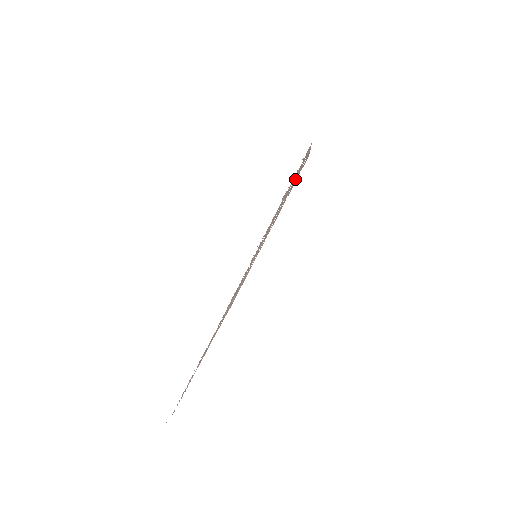
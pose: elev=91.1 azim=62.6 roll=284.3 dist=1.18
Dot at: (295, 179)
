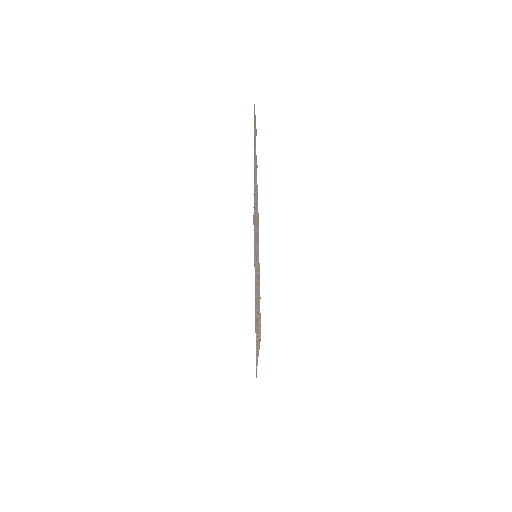
Dot at: (254, 183)
